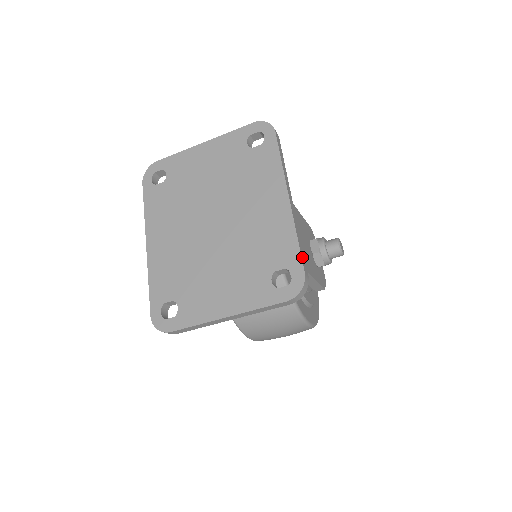
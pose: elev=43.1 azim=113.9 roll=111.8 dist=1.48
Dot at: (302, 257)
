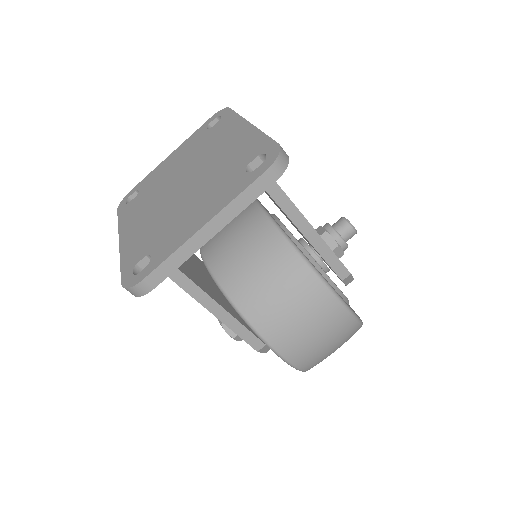
Dot at: occluded
